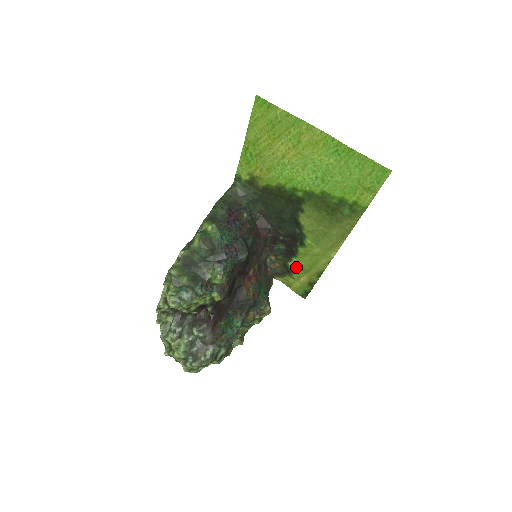
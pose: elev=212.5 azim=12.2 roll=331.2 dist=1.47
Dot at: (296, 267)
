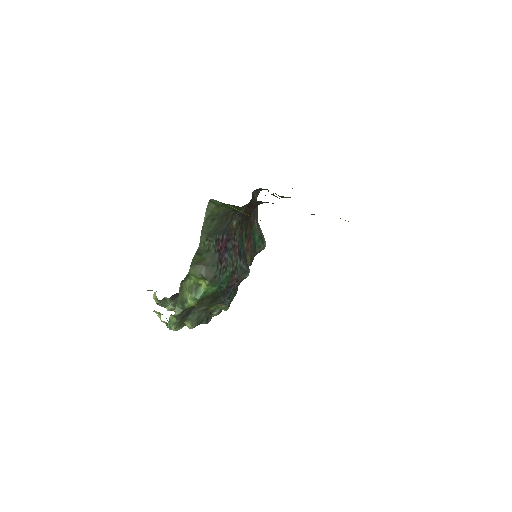
Dot at: occluded
